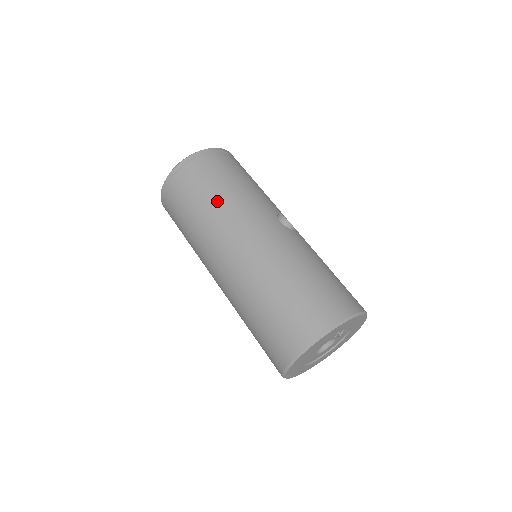
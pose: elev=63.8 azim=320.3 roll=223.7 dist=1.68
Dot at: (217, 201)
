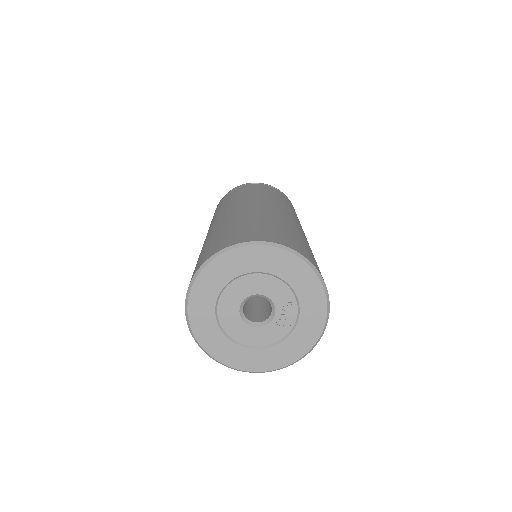
Dot at: (280, 199)
